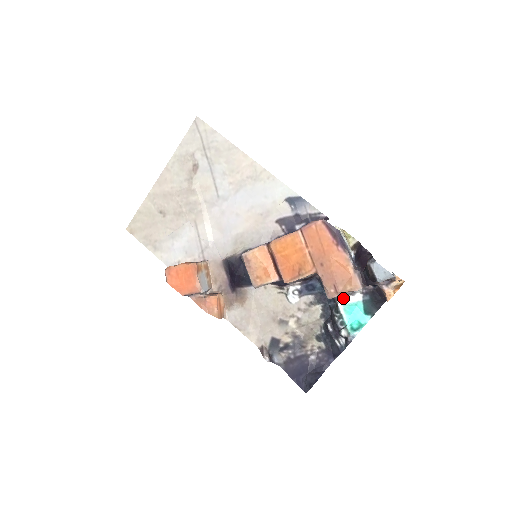
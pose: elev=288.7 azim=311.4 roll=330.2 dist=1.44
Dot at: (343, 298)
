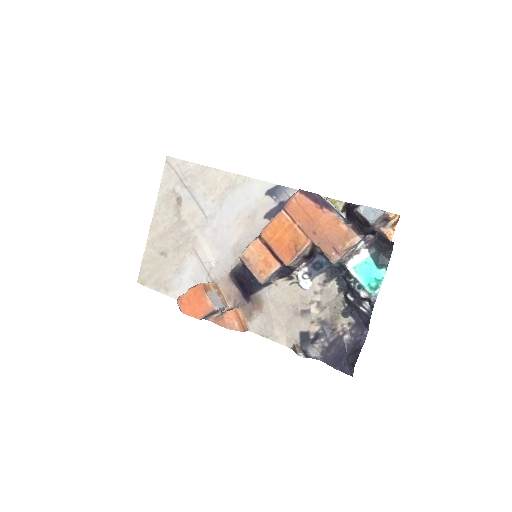
Dot at: (350, 260)
